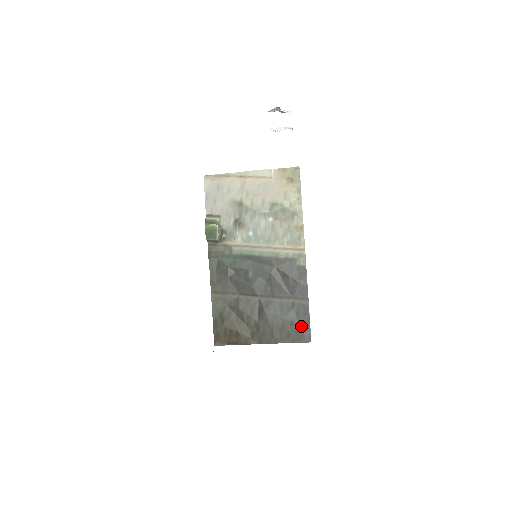
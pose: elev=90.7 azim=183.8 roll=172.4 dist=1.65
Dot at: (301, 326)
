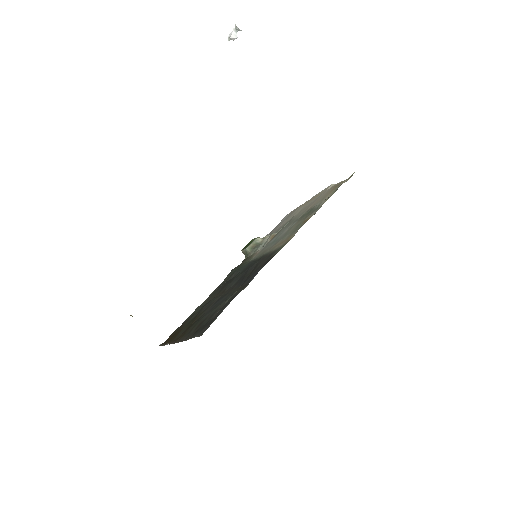
Dot at: (214, 317)
